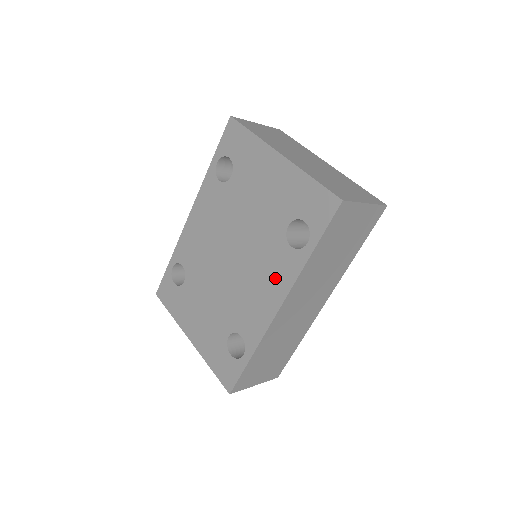
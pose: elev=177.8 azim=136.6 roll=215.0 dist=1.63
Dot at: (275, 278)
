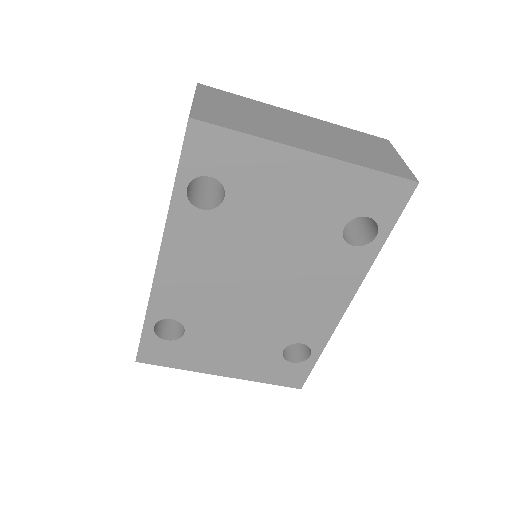
Dot at: (337, 281)
